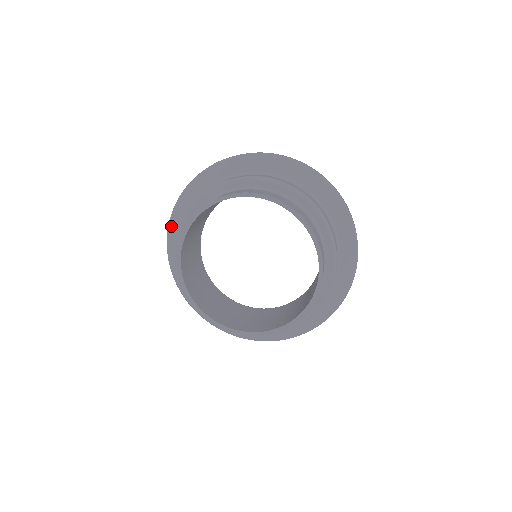
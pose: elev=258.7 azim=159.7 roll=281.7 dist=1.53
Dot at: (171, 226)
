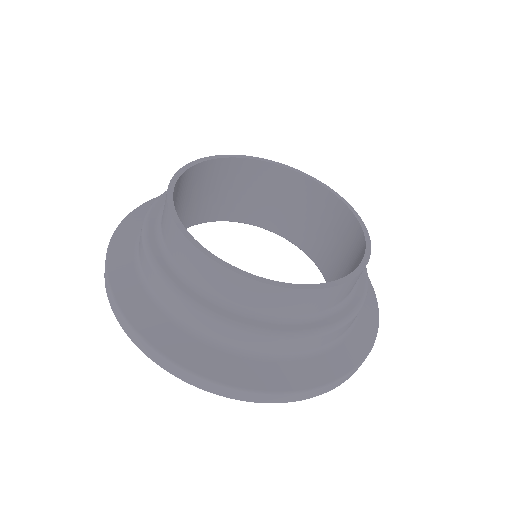
Dot at: (123, 302)
